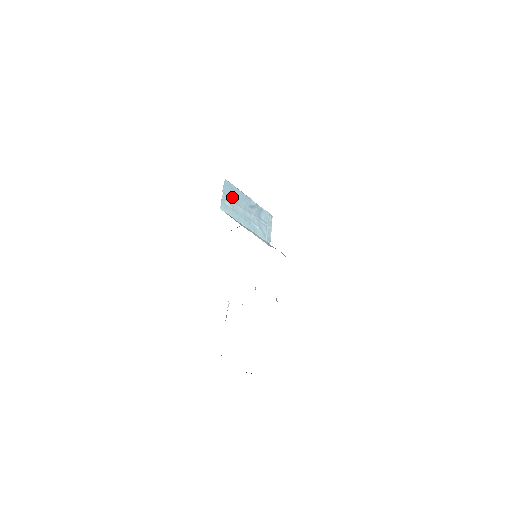
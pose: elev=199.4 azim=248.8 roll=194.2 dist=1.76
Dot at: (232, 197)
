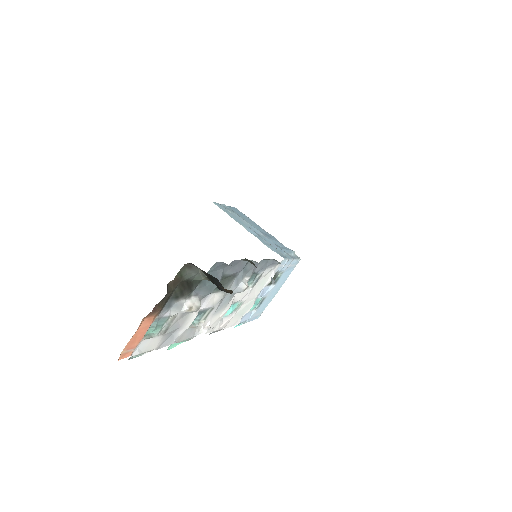
Dot at: (238, 215)
